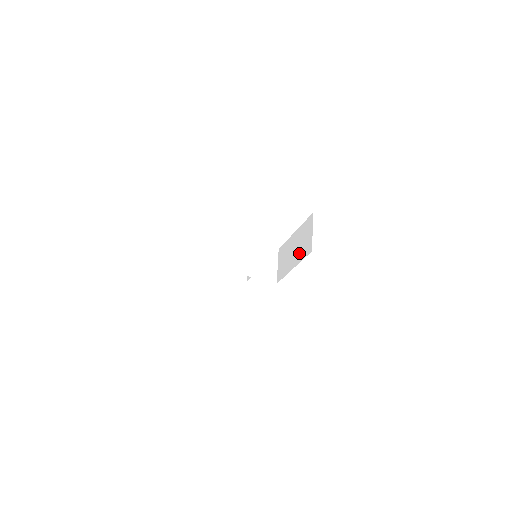
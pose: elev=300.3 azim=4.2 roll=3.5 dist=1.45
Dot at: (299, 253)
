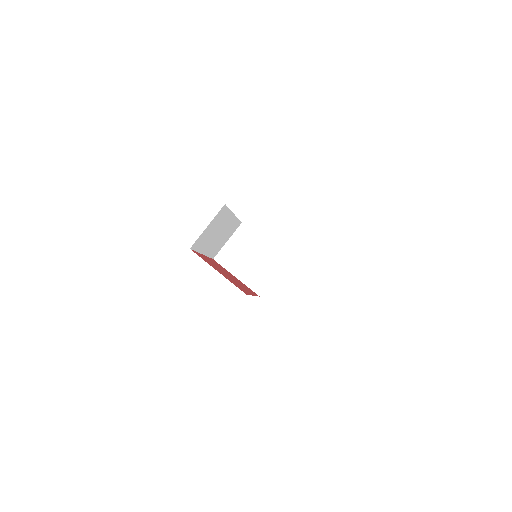
Dot at: occluded
